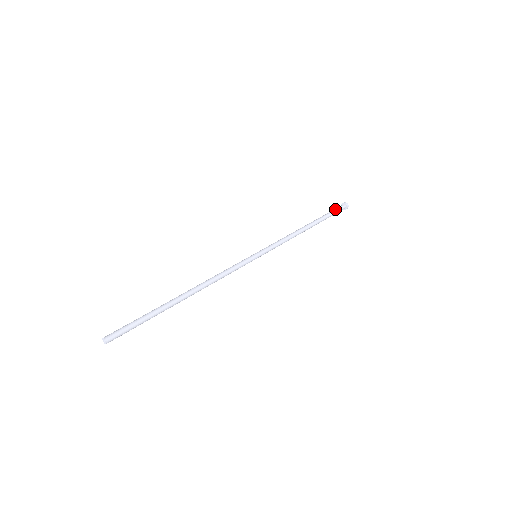
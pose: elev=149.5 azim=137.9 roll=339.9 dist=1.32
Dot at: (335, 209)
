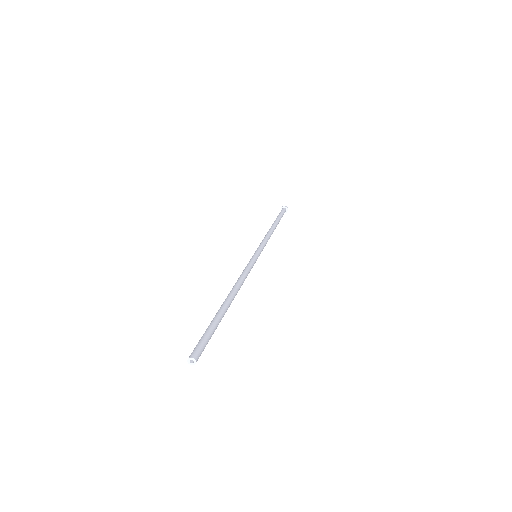
Dot at: (283, 212)
